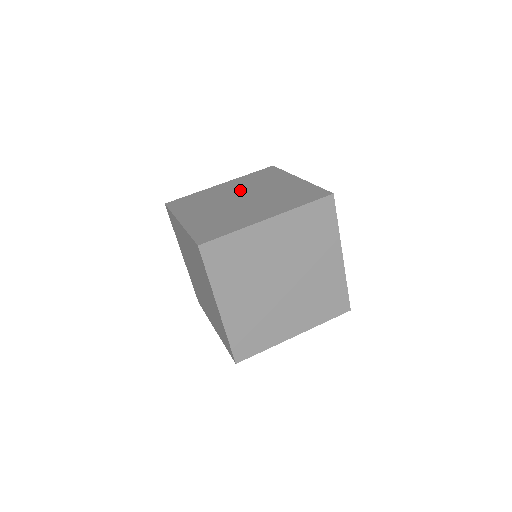
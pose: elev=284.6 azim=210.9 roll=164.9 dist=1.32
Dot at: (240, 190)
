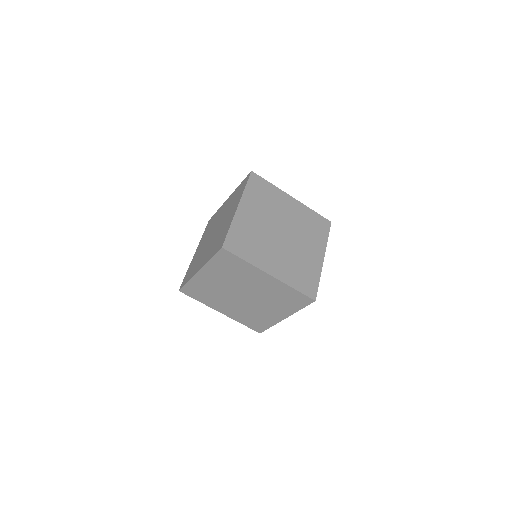
Dot at: (292, 222)
